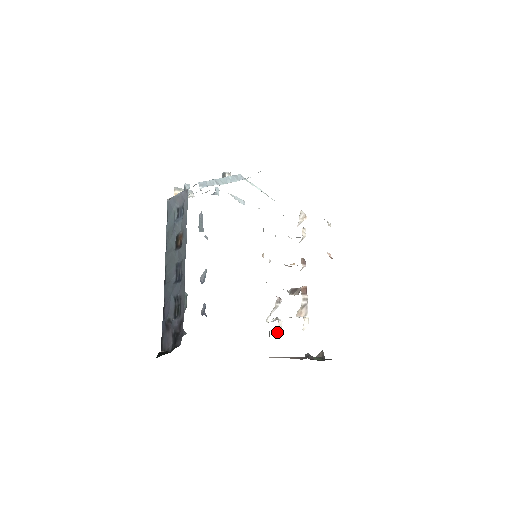
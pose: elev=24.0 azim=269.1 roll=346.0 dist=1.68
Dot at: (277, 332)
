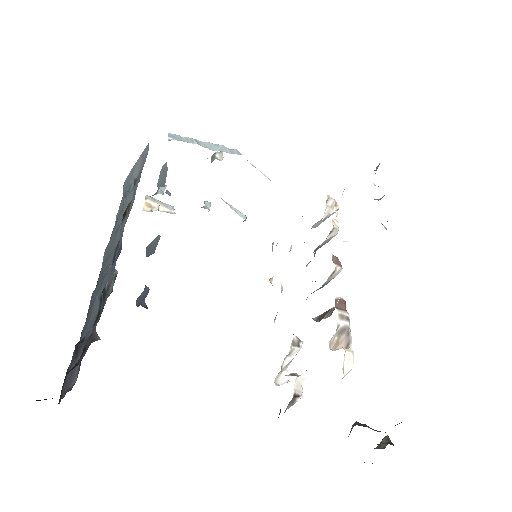
Dot at: (294, 396)
